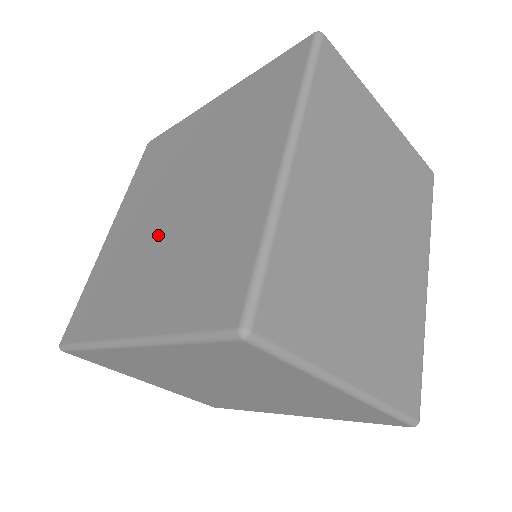
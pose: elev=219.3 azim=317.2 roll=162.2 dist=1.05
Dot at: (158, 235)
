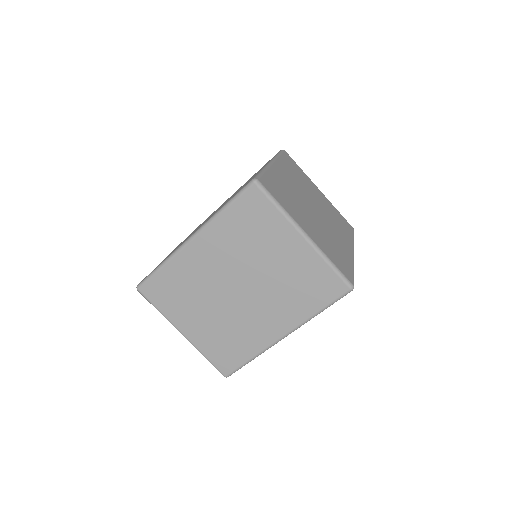
Dot at: occluded
